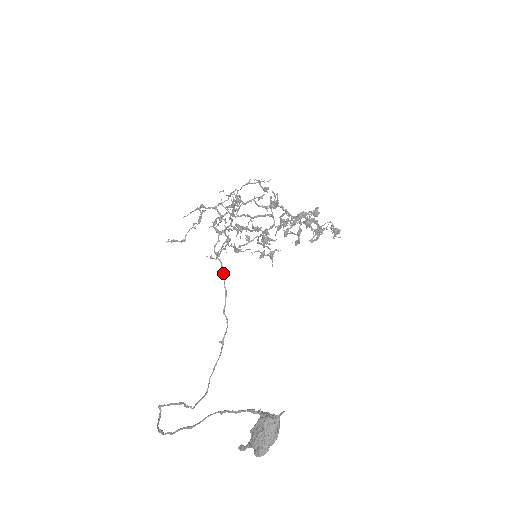
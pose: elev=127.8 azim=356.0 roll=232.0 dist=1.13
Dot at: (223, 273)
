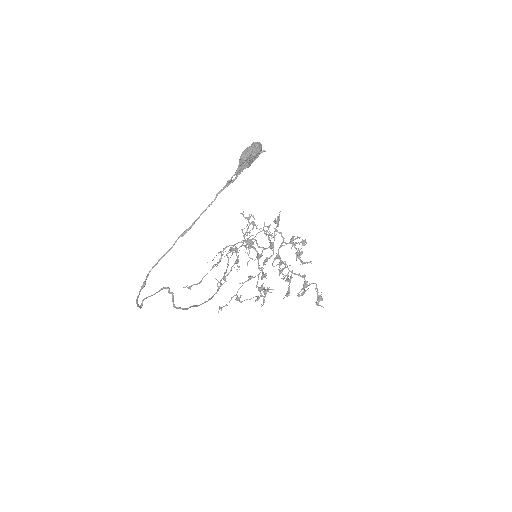
Dot at: (228, 264)
